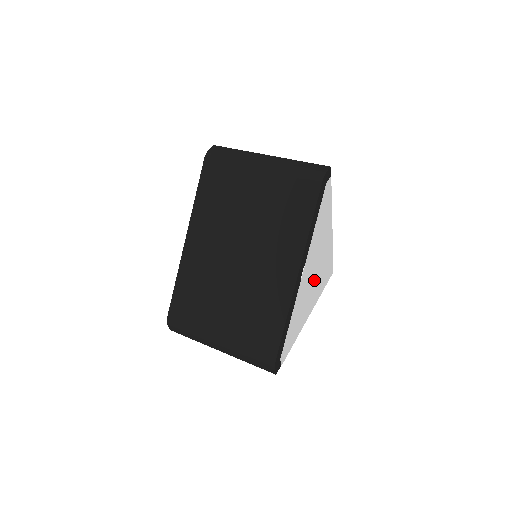
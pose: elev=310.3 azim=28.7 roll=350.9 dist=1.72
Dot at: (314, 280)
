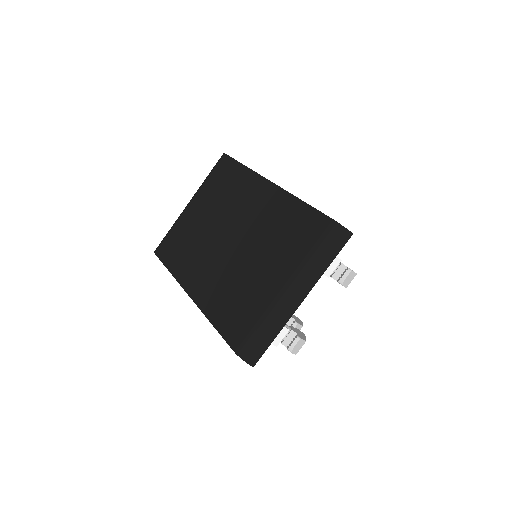
Dot at: occluded
